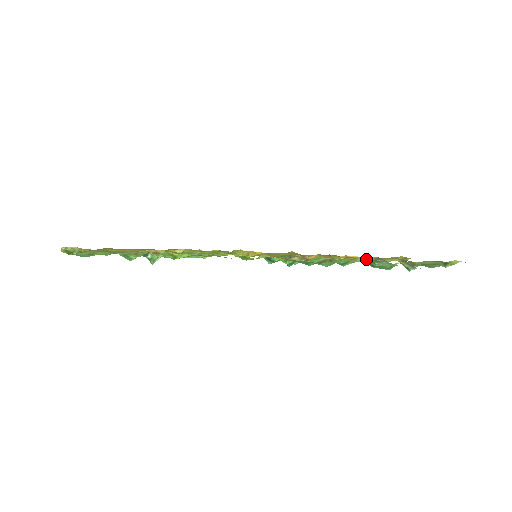
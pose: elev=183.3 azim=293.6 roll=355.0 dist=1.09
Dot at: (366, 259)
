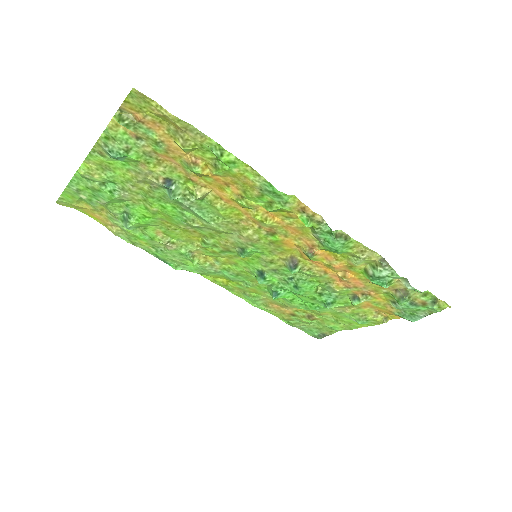
Dot at: (372, 258)
